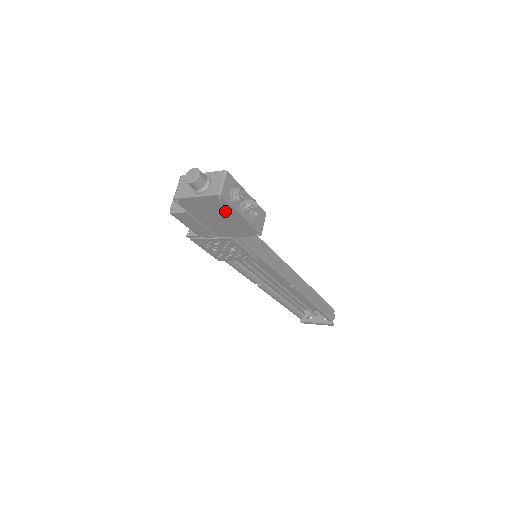
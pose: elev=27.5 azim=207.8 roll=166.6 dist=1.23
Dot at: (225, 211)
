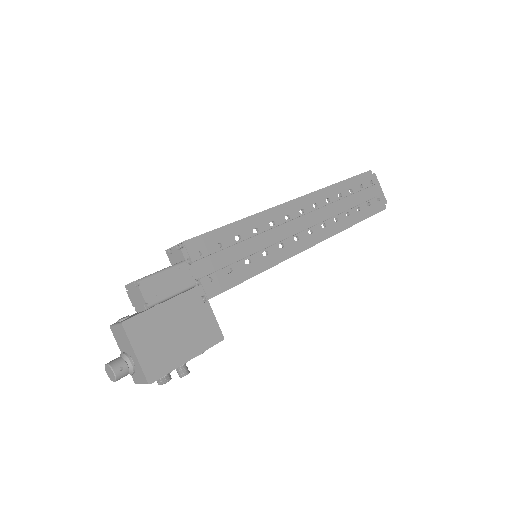
Dot at: occluded
